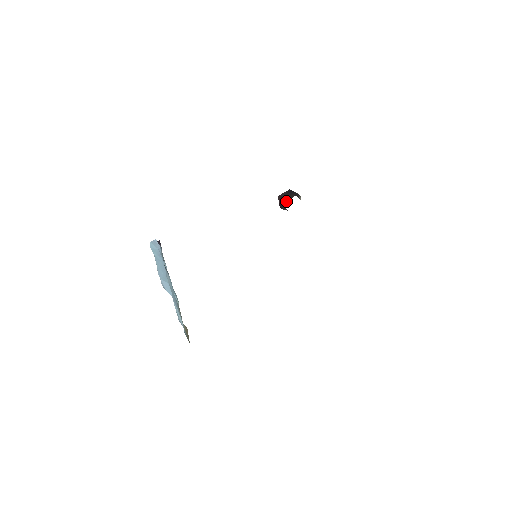
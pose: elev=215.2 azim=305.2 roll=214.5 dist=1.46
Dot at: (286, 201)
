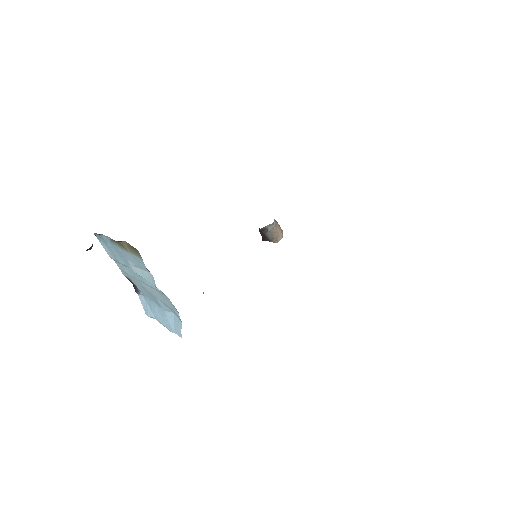
Dot at: occluded
